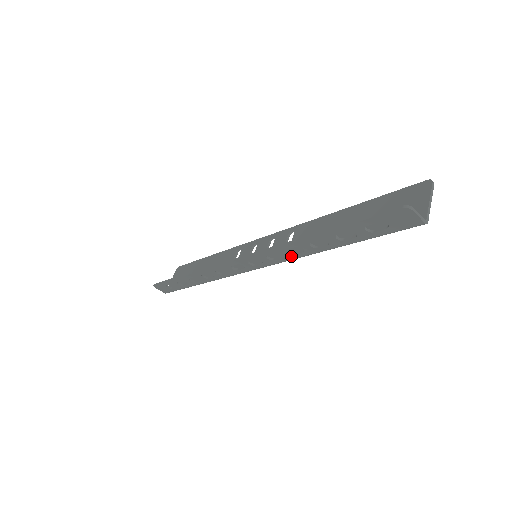
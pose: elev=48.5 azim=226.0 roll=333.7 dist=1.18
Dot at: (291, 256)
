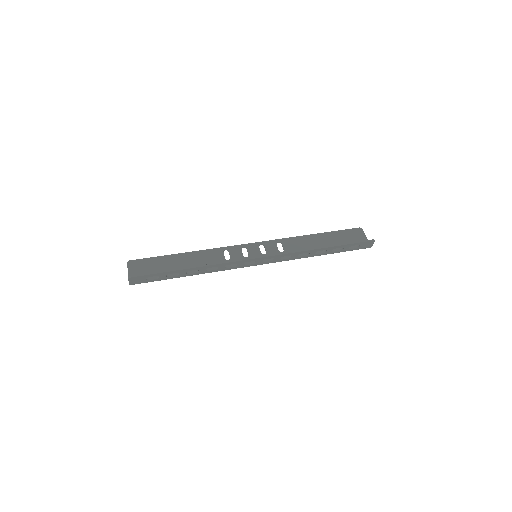
Dot at: (296, 258)
